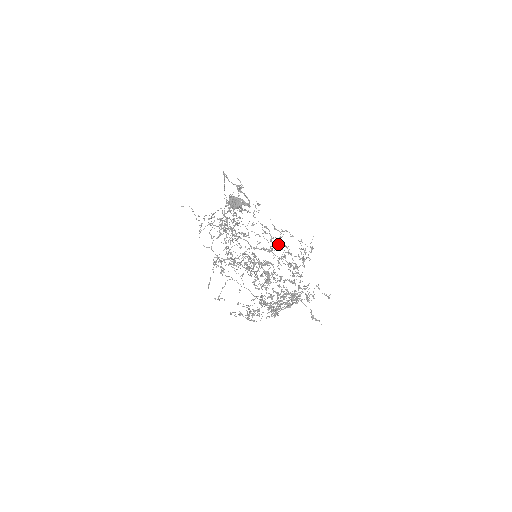
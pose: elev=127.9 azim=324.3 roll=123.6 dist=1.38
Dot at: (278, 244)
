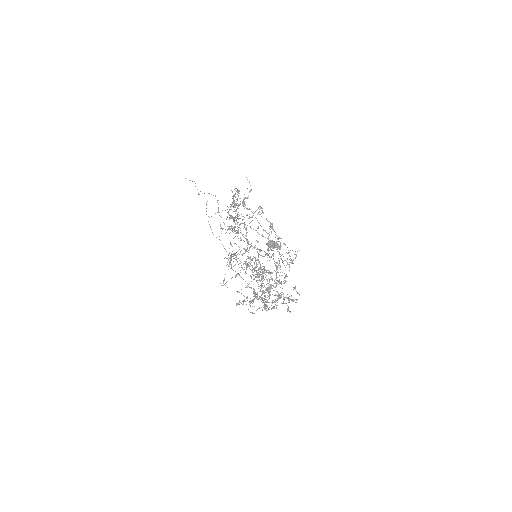
Dot at: occluded
